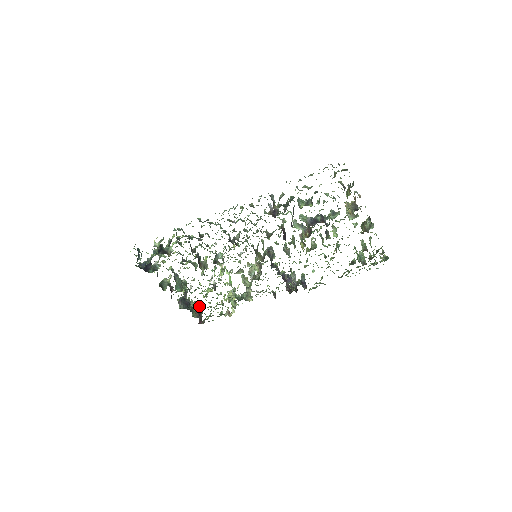
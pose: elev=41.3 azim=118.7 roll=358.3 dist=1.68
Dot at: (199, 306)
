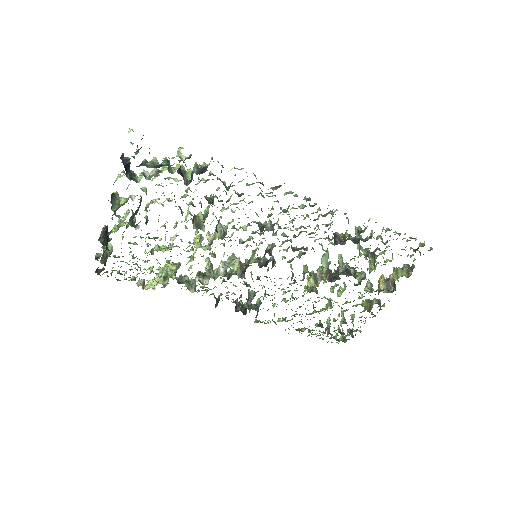
Dot at: (112, 250)
